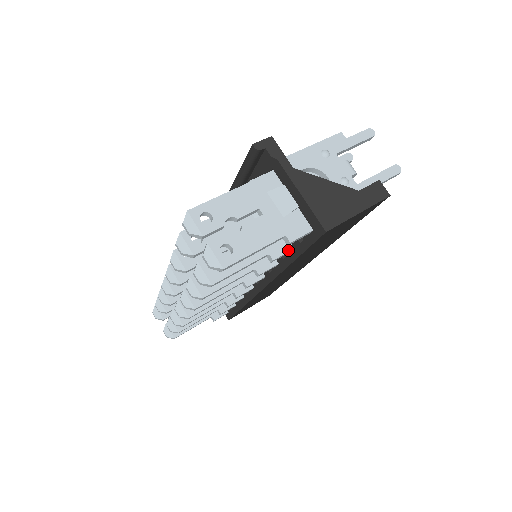
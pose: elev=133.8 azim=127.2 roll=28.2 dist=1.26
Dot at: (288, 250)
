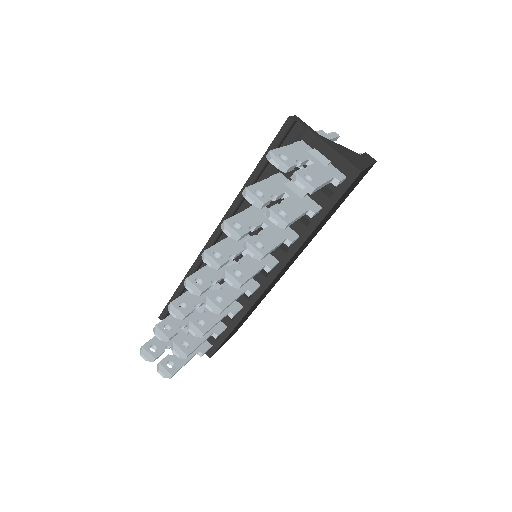
Dot at: (319, 208)
